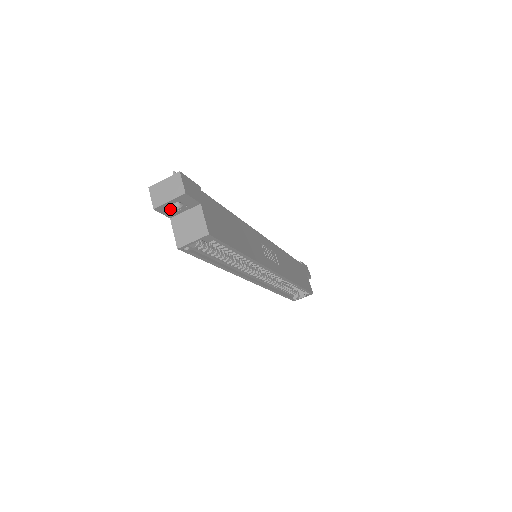
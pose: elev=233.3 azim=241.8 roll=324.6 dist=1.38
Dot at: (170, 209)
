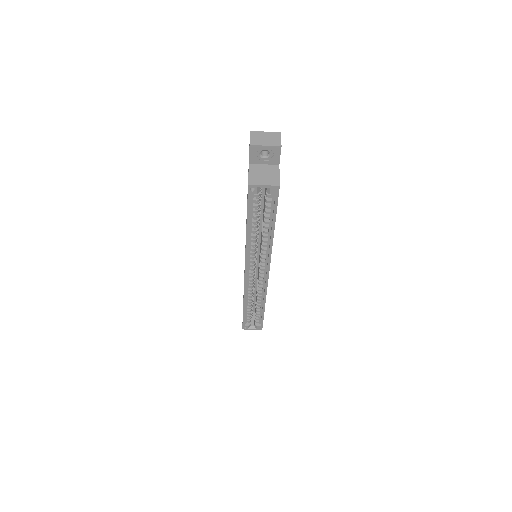
Dot at: (258, 154)
